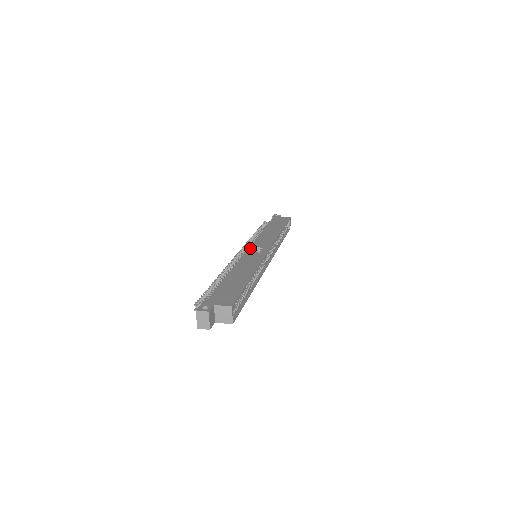
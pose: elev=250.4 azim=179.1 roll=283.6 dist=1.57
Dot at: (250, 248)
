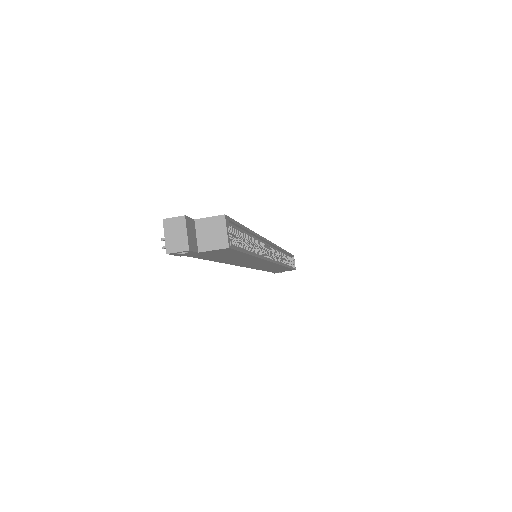
Dot at: occluded
